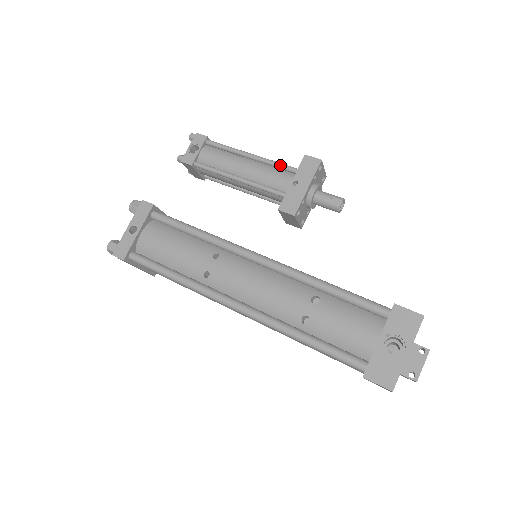
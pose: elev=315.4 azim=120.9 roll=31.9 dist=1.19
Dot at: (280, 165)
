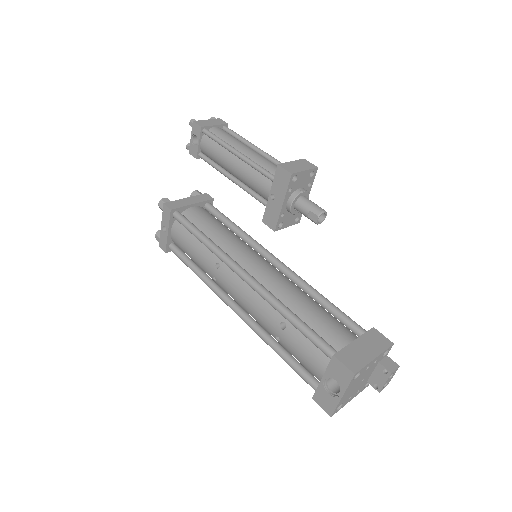
Dot at: (260, 171)
